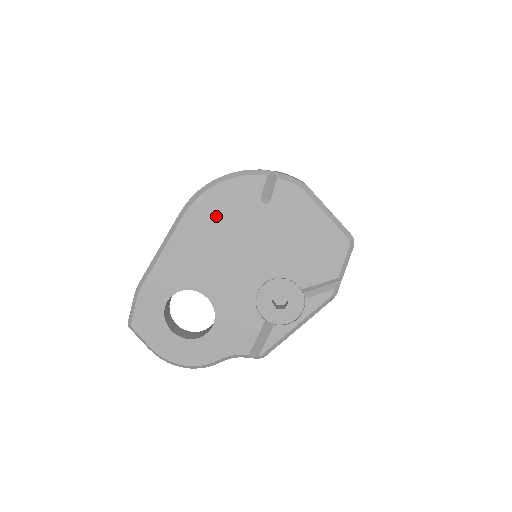
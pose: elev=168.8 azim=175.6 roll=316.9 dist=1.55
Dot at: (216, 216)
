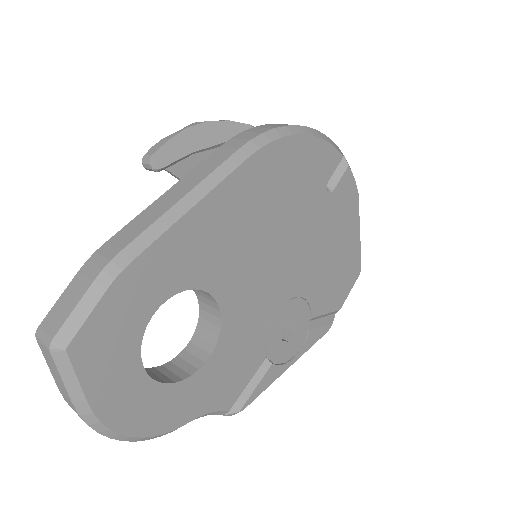
Dot at: (282, 181)
